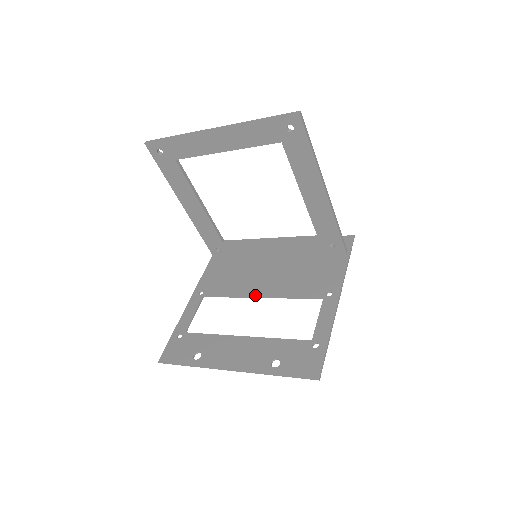
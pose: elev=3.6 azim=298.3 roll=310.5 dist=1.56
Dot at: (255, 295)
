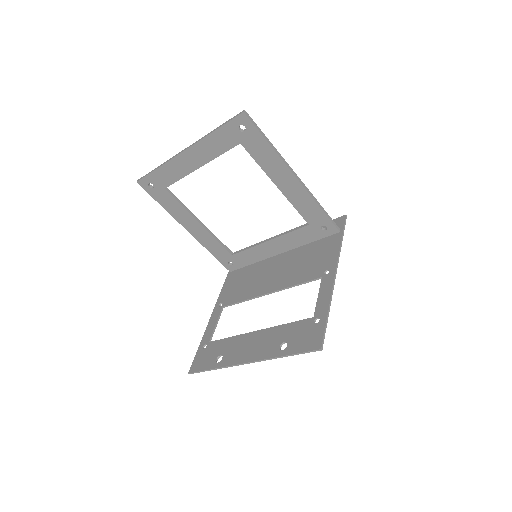
Dot at: (264, 293)
